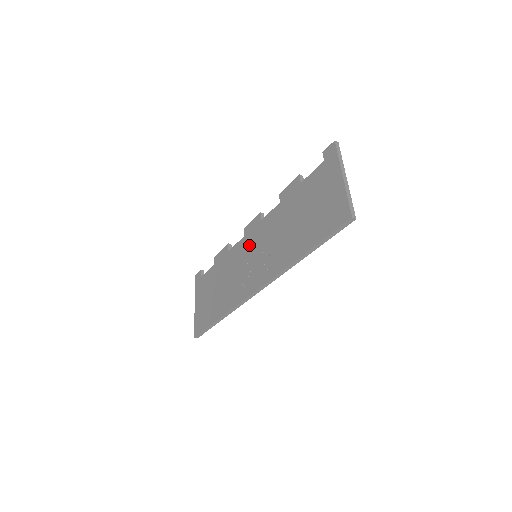
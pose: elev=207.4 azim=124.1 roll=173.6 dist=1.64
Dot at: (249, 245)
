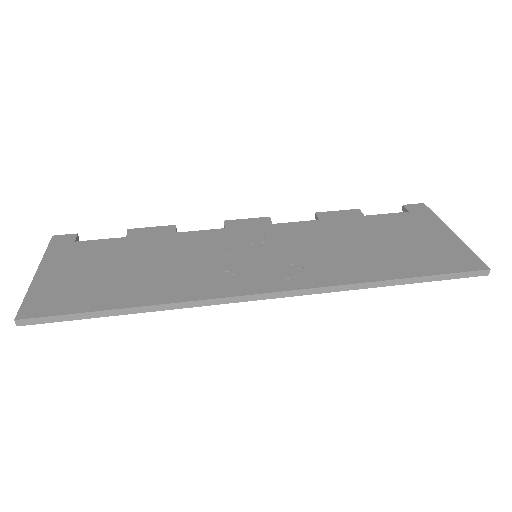
Dot at: (241, 239)
